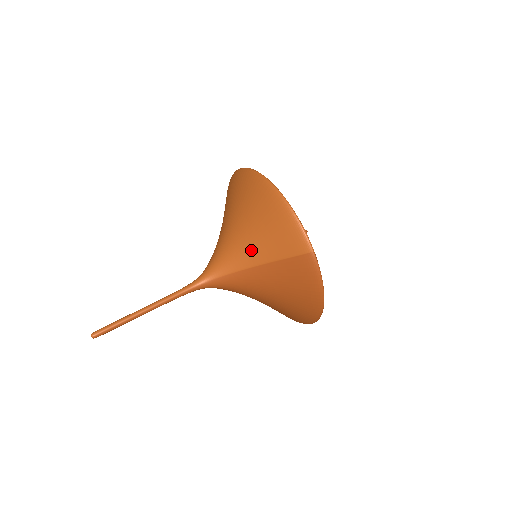
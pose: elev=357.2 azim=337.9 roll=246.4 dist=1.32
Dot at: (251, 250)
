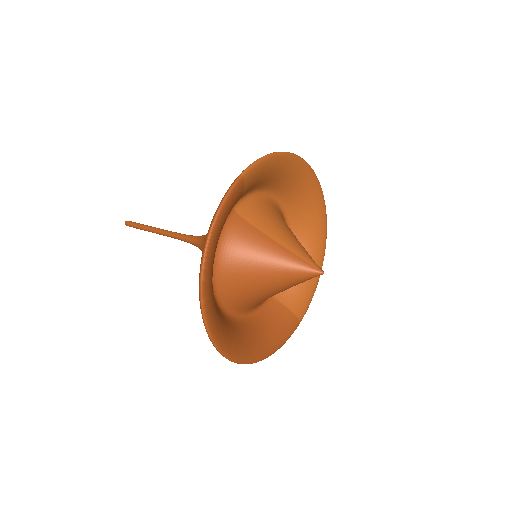
Dot at: occluded
